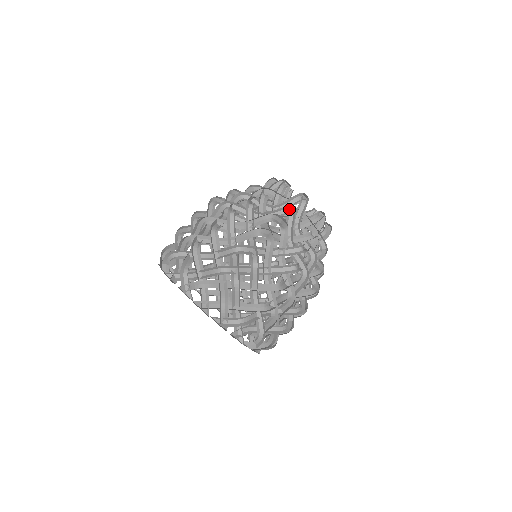
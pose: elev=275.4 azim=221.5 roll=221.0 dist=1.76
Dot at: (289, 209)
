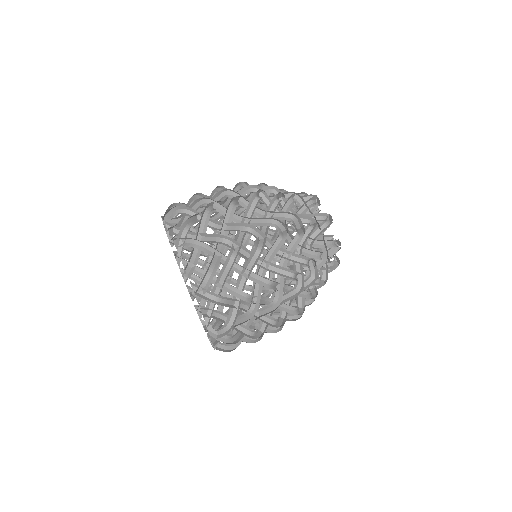
Dot at: (311, 221)
